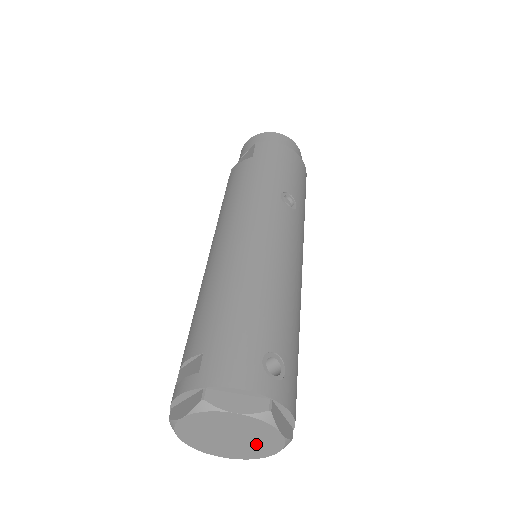
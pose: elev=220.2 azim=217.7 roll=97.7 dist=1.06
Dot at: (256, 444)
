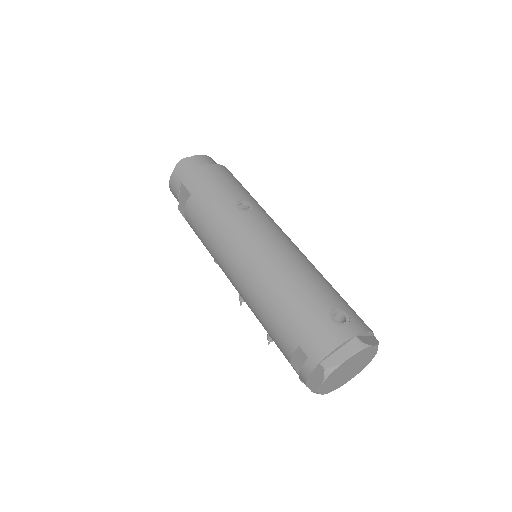
Dot at: (364, 361)
